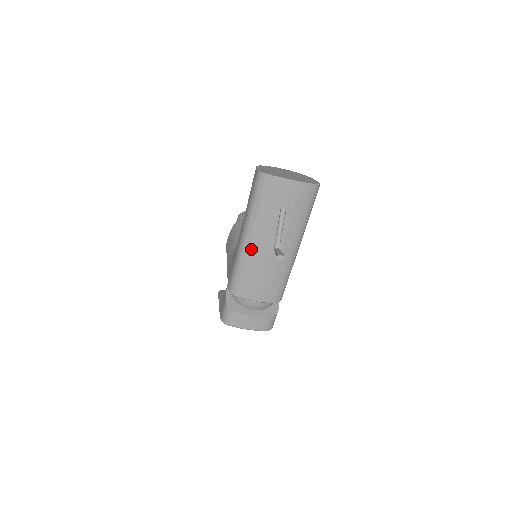
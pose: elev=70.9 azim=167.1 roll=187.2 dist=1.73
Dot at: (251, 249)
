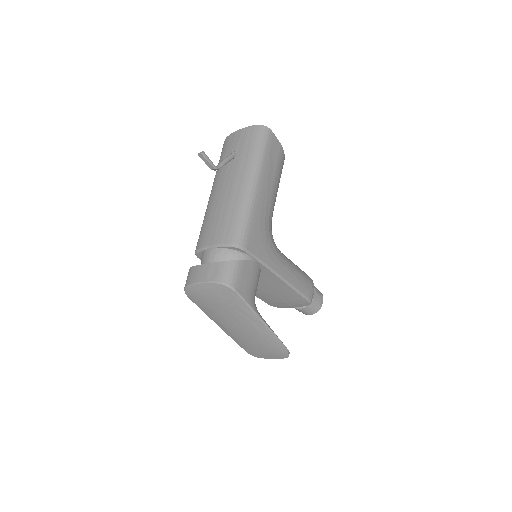
Dot at: (211, 198)
